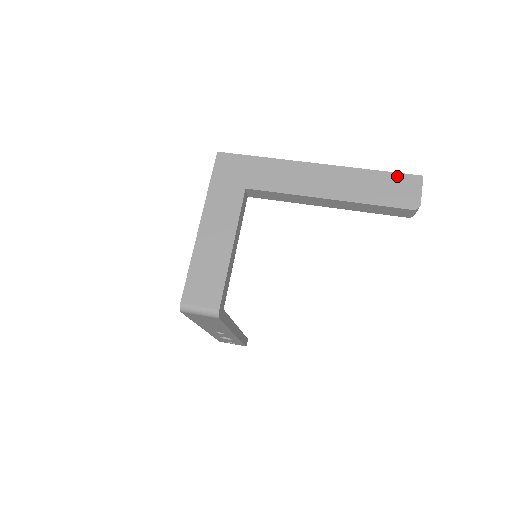
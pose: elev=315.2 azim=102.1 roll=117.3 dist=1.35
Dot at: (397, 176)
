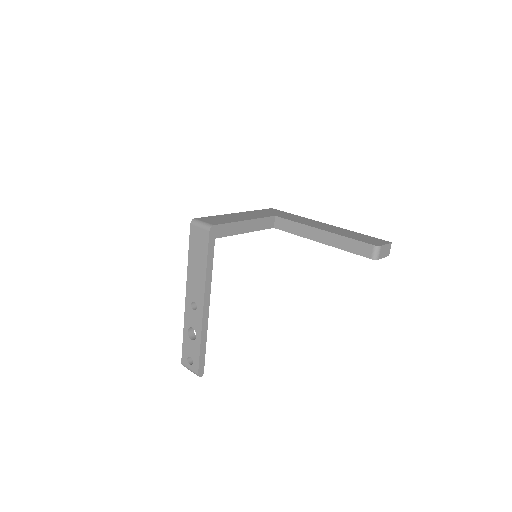
Dot at: (374, 238)
